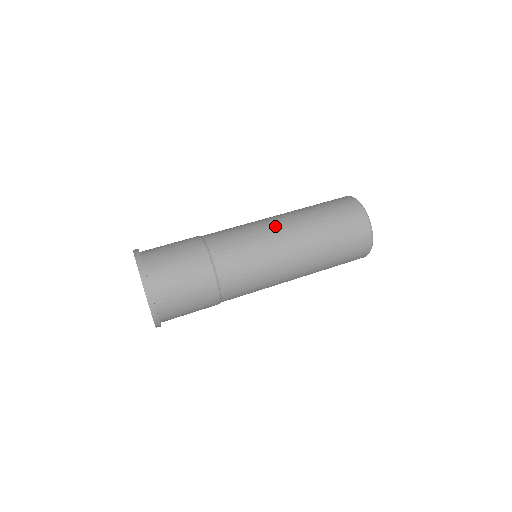
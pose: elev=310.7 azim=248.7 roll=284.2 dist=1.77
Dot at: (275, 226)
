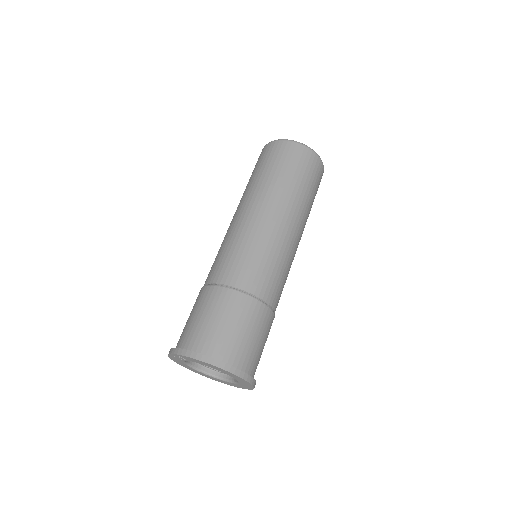
Dot at: (238, 218)
